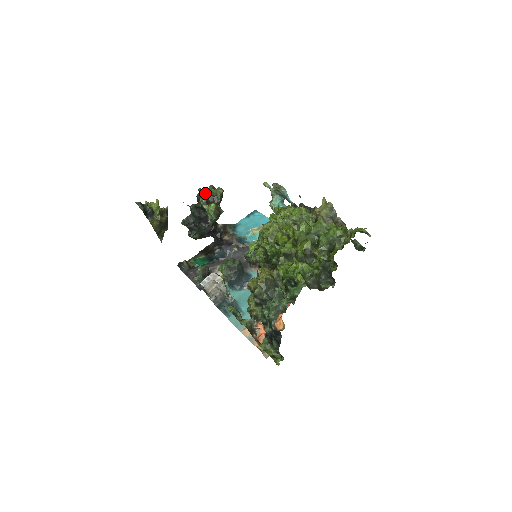
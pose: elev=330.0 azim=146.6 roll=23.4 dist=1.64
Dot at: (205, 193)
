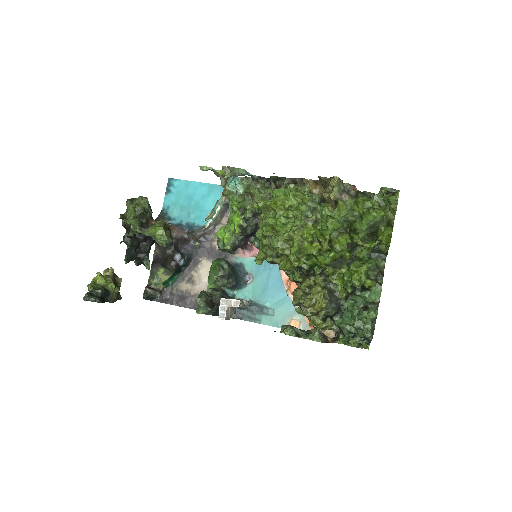
Dot at: (132, 218)
